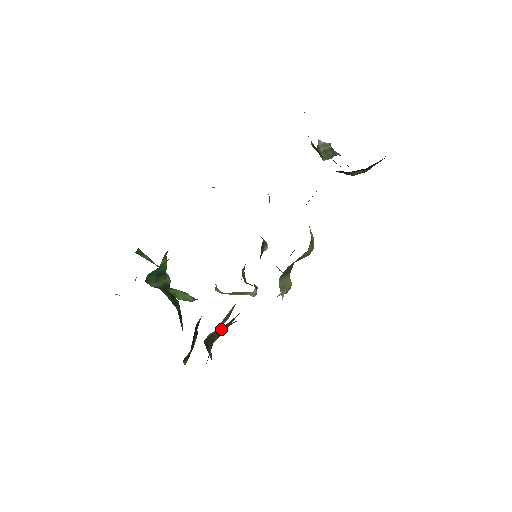
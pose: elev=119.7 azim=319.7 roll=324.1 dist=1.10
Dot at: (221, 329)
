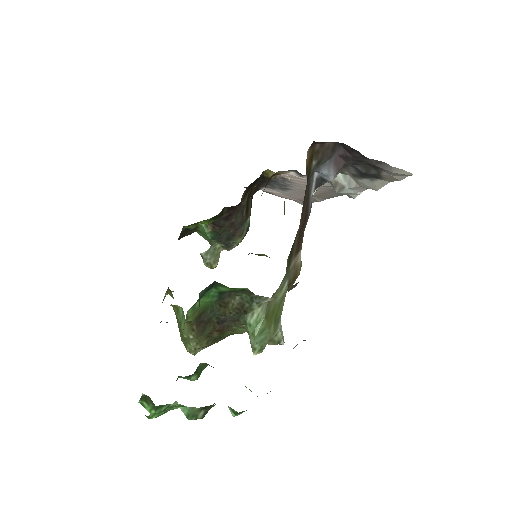
Dot at: occluded
